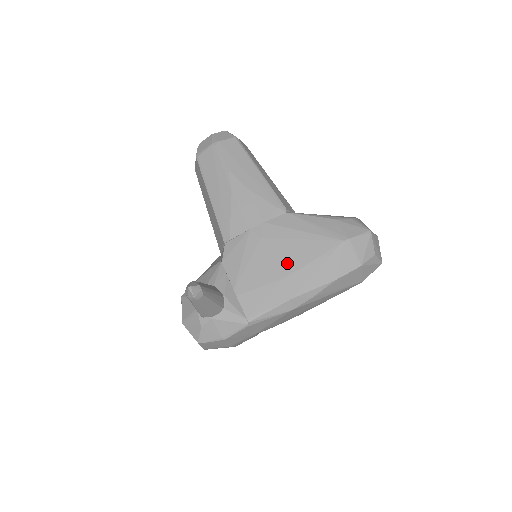
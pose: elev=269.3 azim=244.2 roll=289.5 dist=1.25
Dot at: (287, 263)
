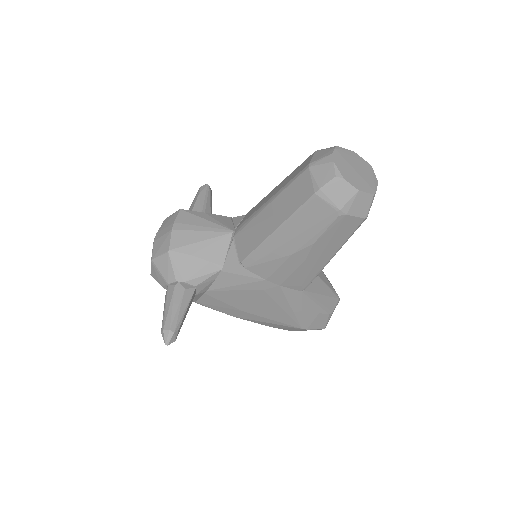
Dot at: (257, 309)
